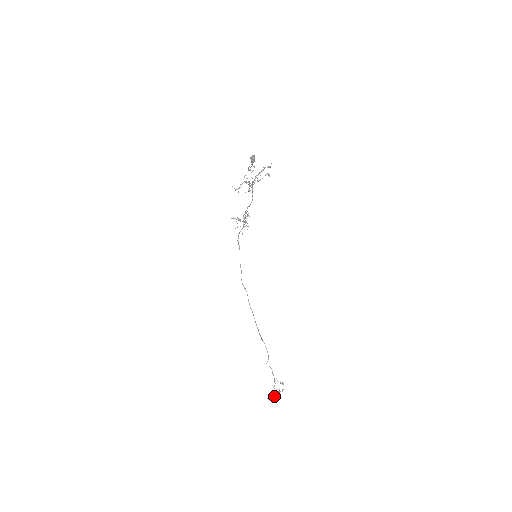
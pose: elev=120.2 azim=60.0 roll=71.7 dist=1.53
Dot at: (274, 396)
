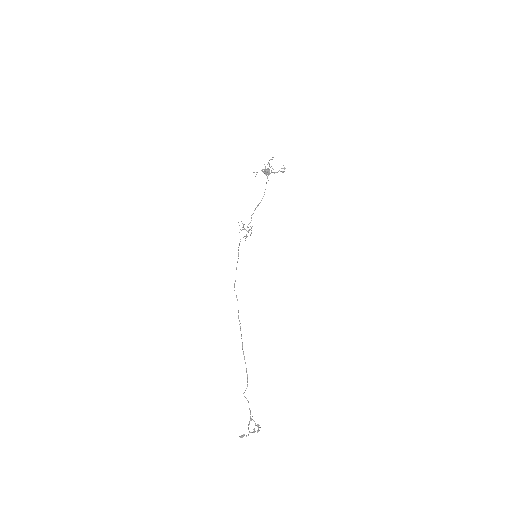
Dot at: (248, 435)
